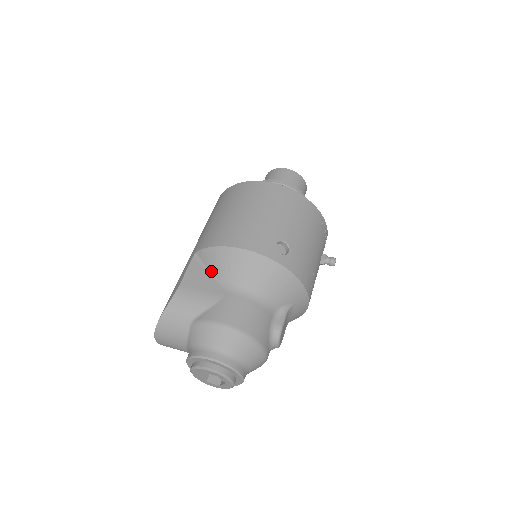
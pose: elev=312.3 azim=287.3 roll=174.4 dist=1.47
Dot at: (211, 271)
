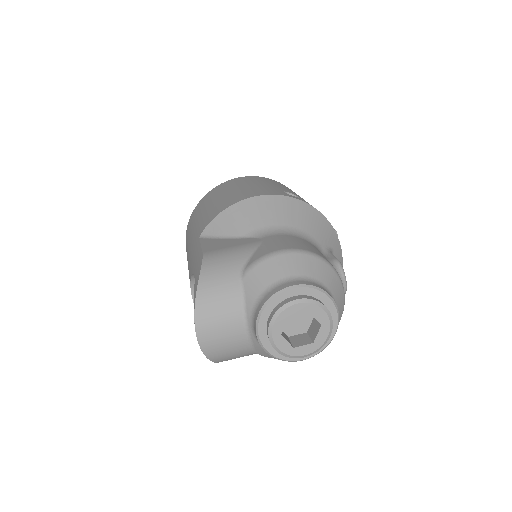
Dot at: (230, 235)
